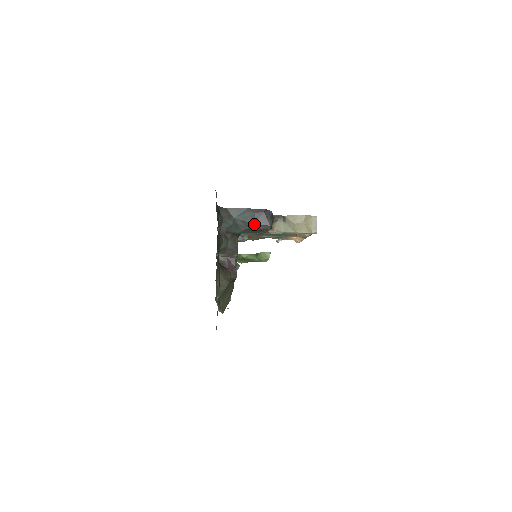
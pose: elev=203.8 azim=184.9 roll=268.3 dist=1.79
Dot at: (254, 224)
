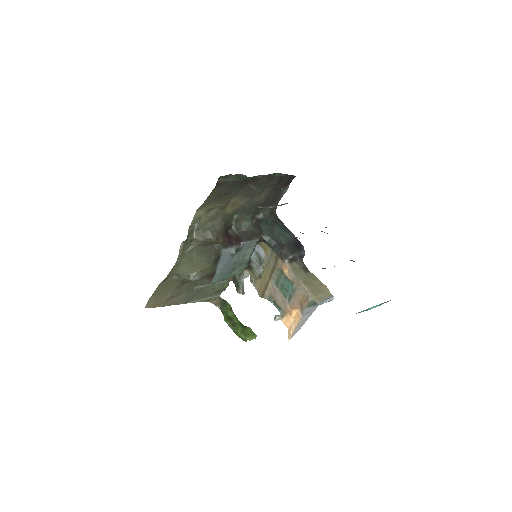
Dot at: (283, 244)
